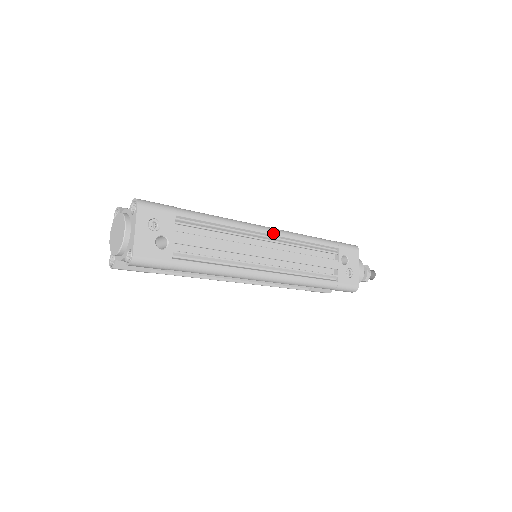
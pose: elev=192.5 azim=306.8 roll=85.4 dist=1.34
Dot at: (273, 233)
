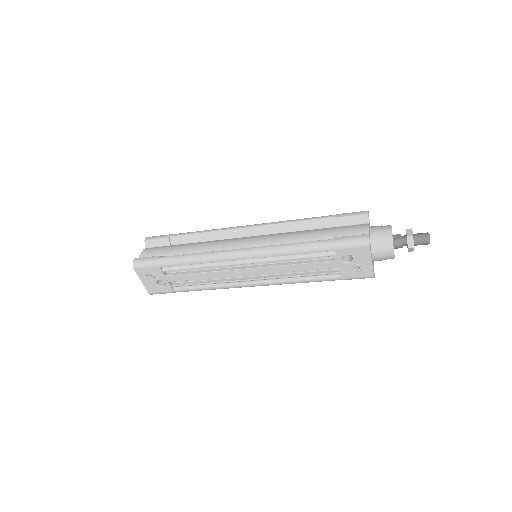
Dot at: (247, 258)
